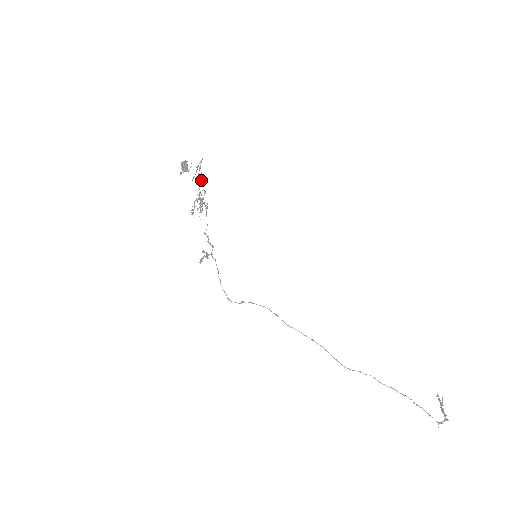
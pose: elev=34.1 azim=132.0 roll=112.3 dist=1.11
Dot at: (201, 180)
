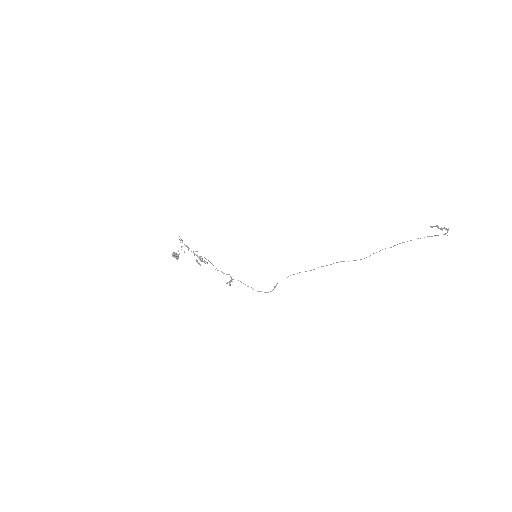
Dot at: (189, 248)
